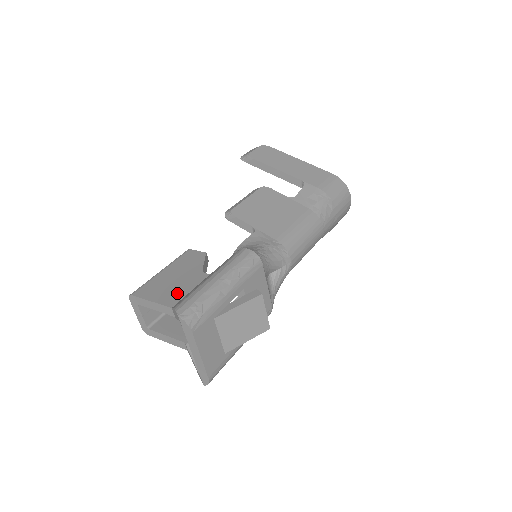
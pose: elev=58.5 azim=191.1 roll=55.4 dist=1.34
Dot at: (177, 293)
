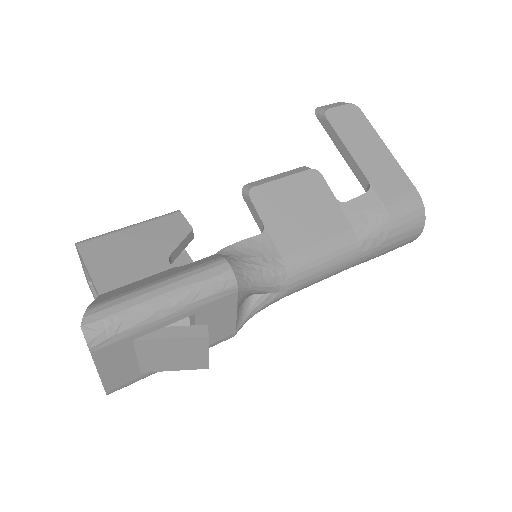
Dot at: (120, 275)
